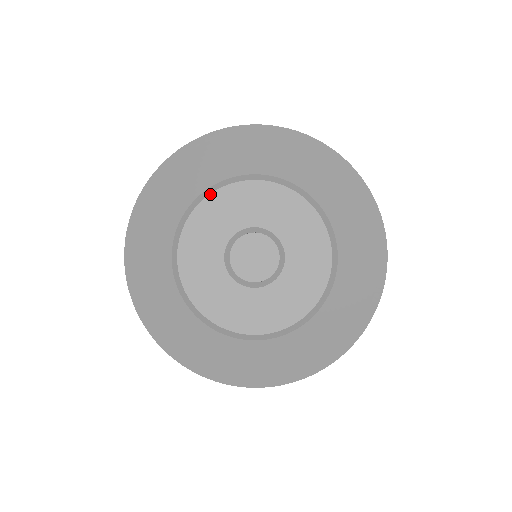
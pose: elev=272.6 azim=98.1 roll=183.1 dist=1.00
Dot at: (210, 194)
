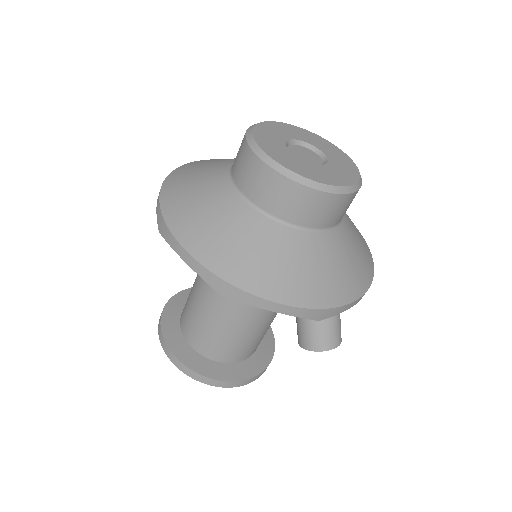
Dot at: (302, 128)
